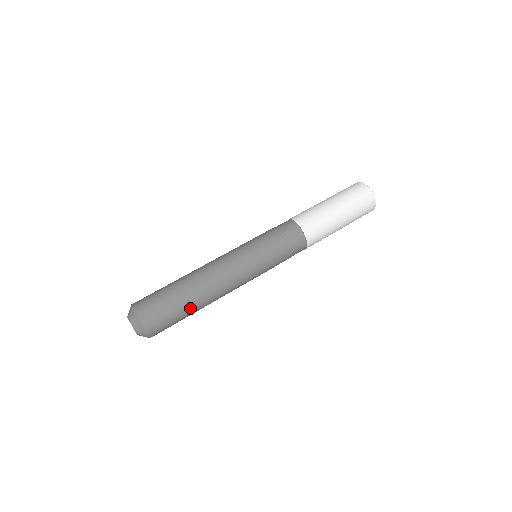
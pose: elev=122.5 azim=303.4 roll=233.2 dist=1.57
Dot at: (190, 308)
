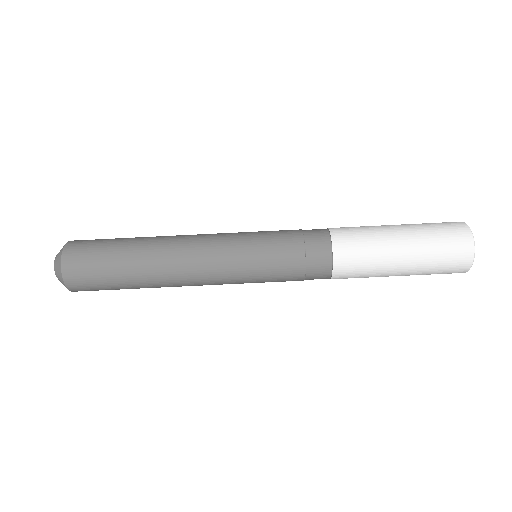
Dot at: (133, 286)
